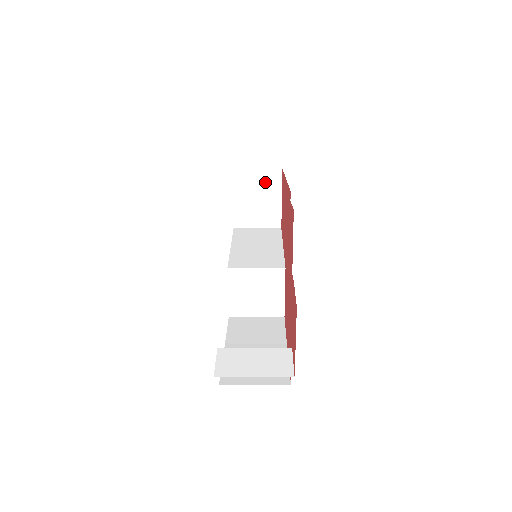
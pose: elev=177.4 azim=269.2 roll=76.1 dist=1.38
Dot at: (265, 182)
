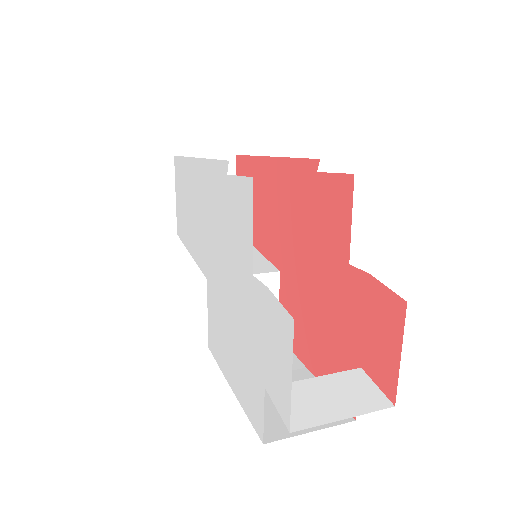
Dot at: occluded
